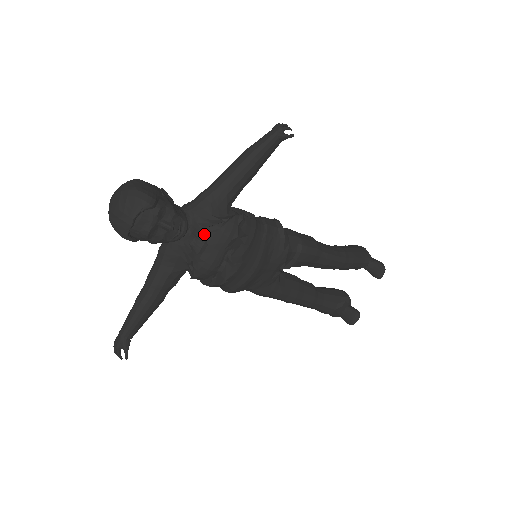
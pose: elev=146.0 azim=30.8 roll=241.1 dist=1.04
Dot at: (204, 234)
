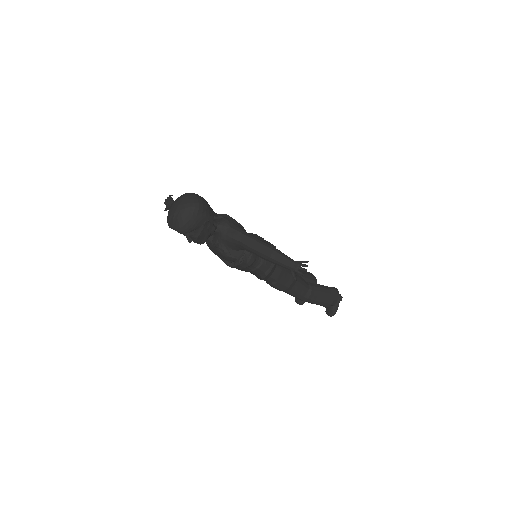
Dot at: (215, 246)
